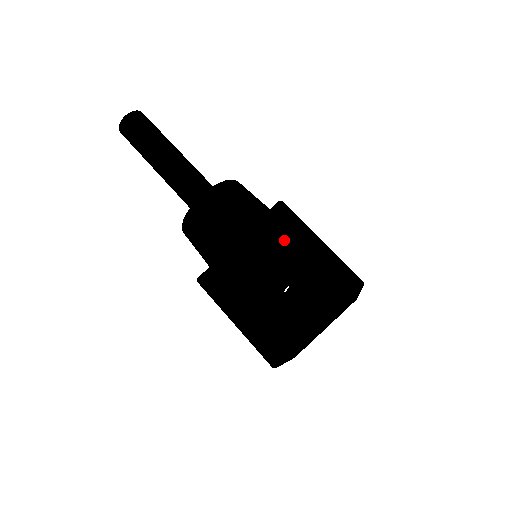
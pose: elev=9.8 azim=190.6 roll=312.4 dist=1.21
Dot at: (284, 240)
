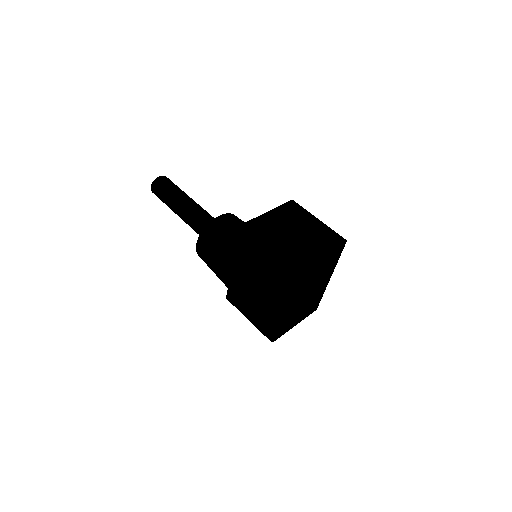
Dot at: (296, 216)
